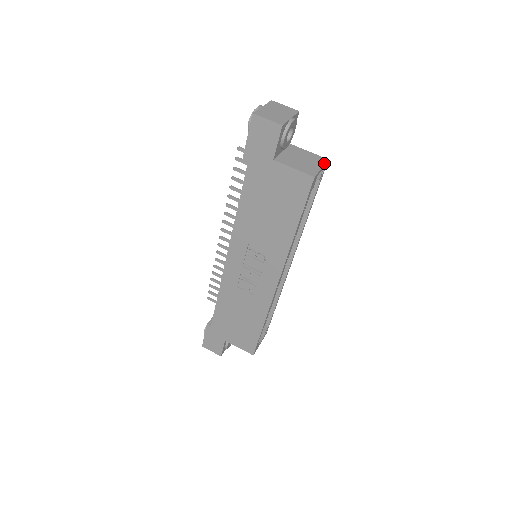
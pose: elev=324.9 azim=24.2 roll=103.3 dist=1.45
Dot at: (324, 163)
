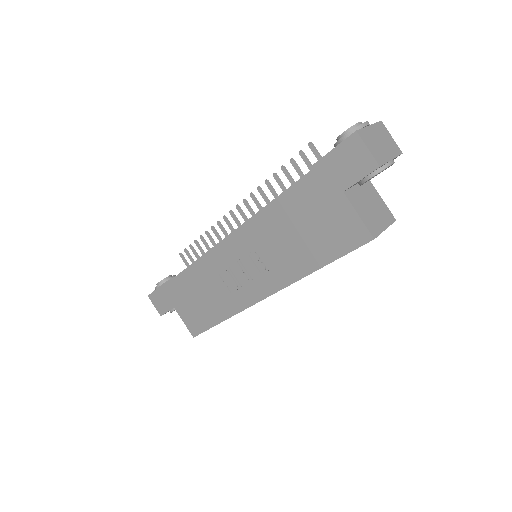
Dot at: (390, 223)
